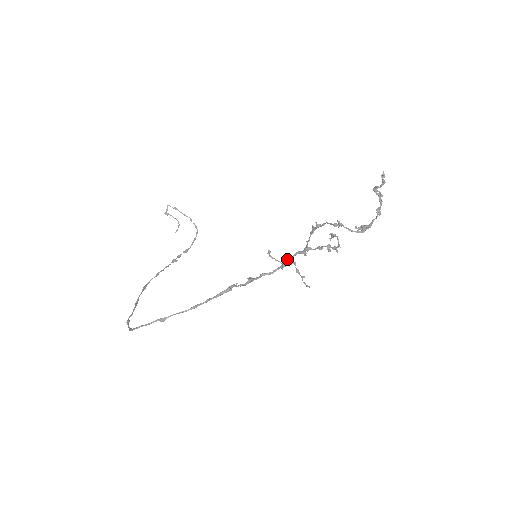
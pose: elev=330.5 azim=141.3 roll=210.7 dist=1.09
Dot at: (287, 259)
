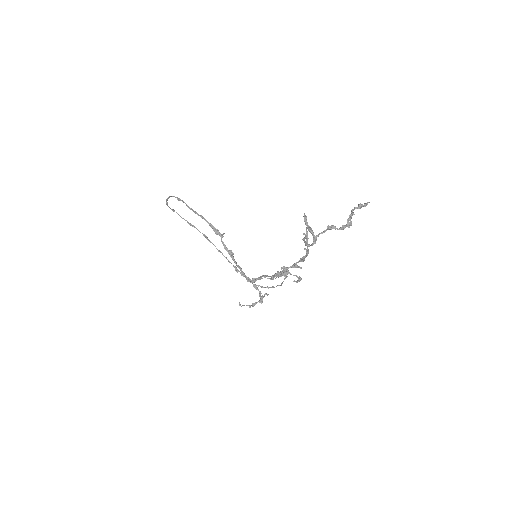
Dot at: (262, 275)
